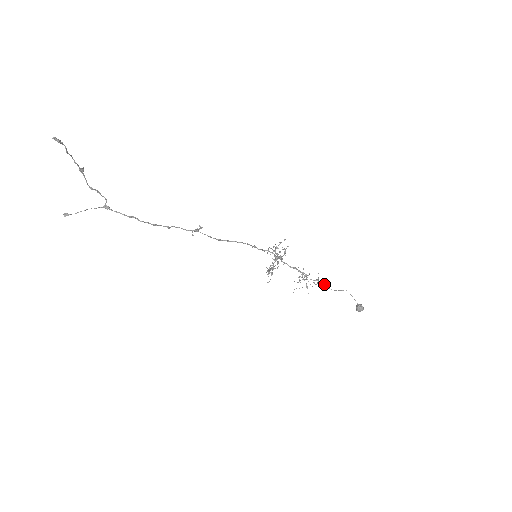
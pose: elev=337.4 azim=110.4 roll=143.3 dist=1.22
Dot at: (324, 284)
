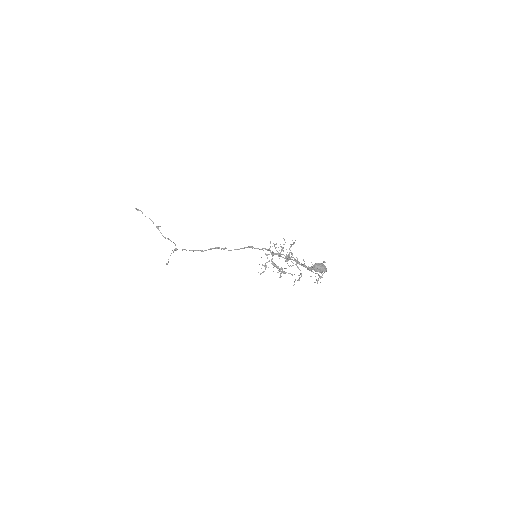
Dot at: occluded
